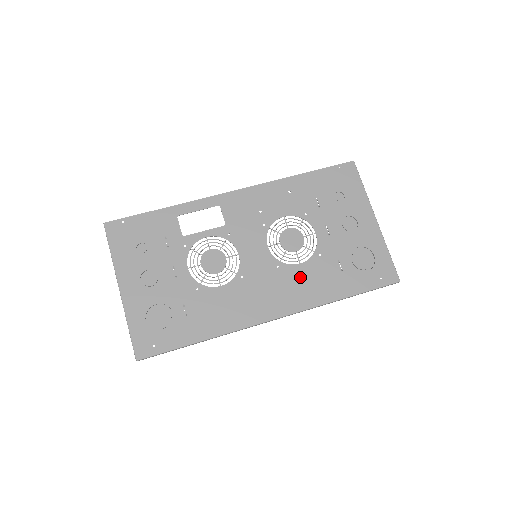
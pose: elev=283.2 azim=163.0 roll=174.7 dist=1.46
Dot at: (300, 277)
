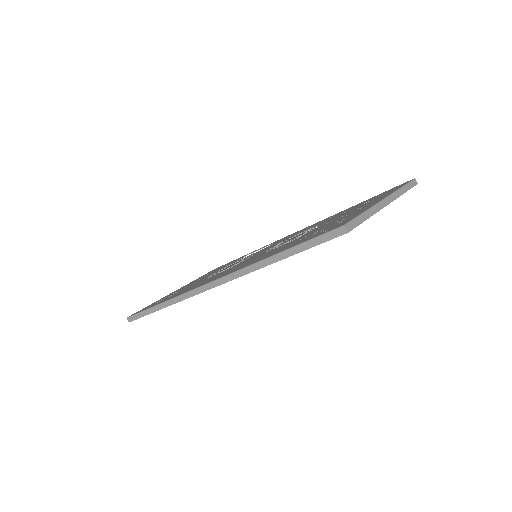
Dot at: (263, 255)
